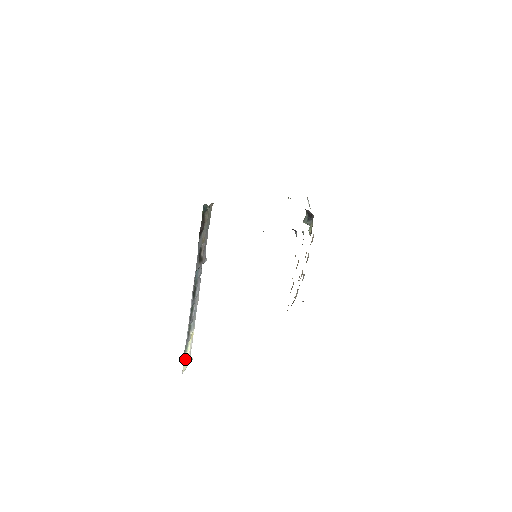
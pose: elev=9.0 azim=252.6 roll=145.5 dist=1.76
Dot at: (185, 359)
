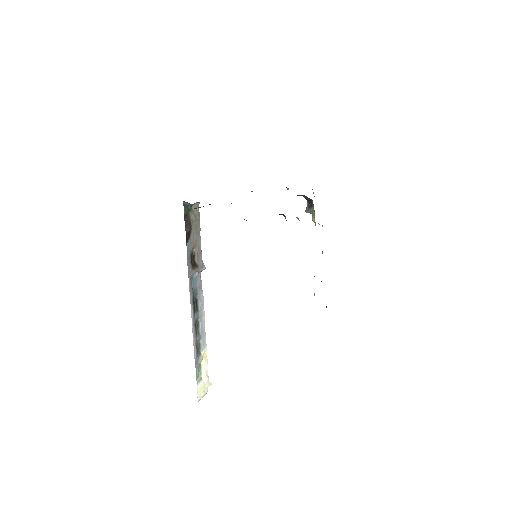
Dot at: (200, 383)
